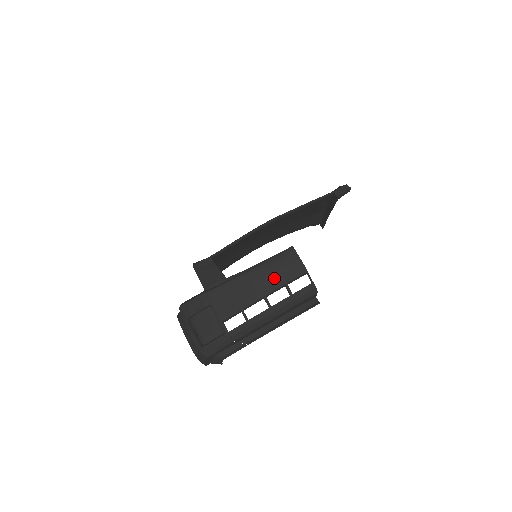
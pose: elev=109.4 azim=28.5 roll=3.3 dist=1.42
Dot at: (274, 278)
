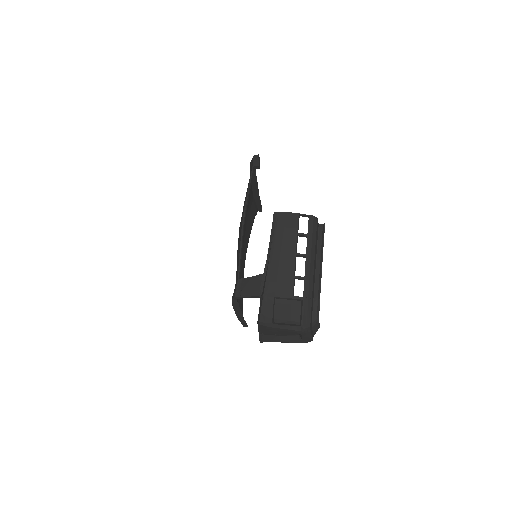
Dot at: (287, 239)
